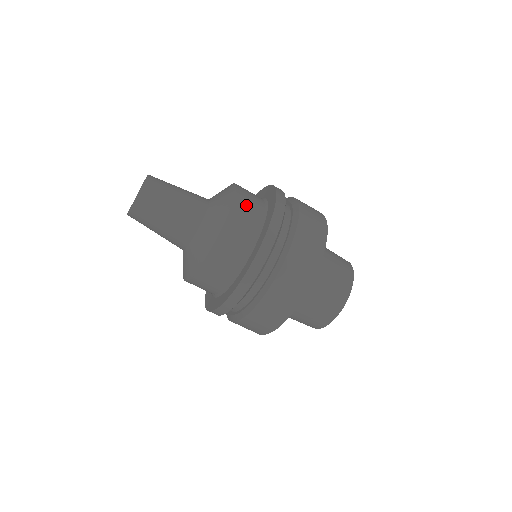
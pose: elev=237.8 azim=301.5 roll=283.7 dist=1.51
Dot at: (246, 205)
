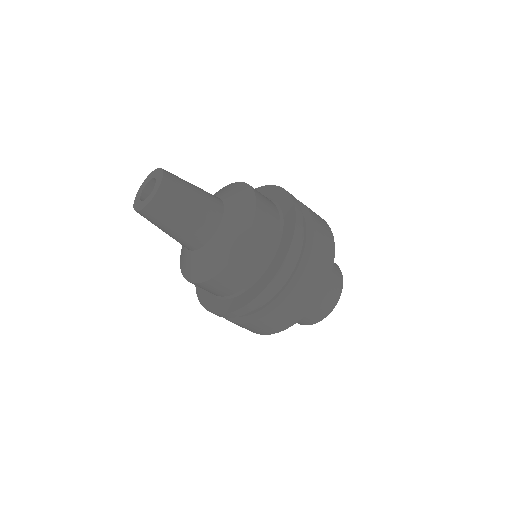
Dot at: occluded
